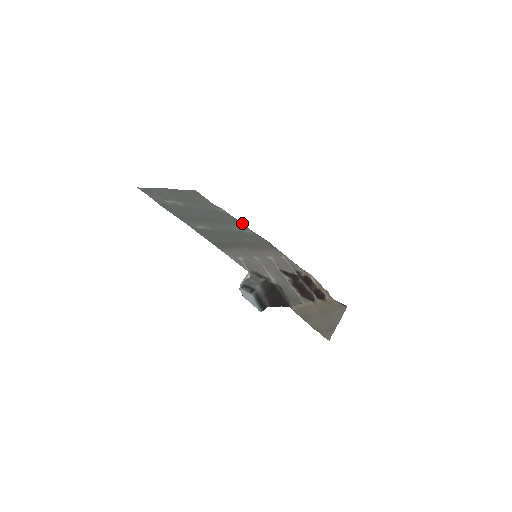
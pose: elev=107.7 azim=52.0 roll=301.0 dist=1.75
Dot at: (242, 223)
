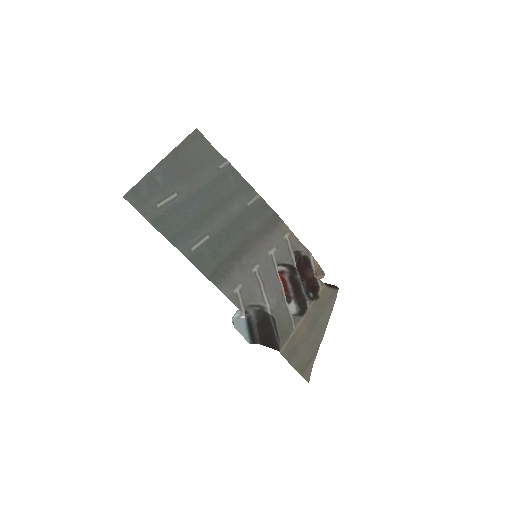
Dot at: (248, 183)
